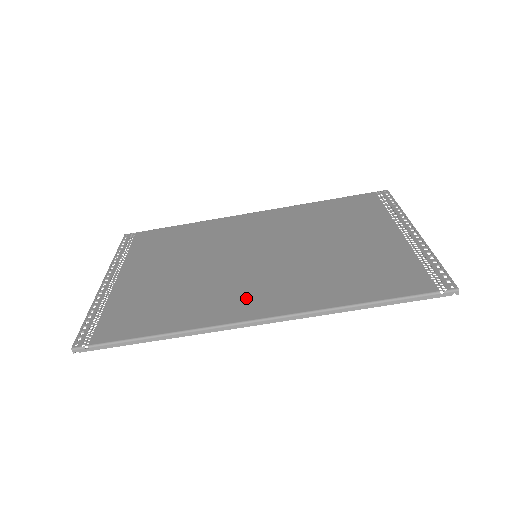
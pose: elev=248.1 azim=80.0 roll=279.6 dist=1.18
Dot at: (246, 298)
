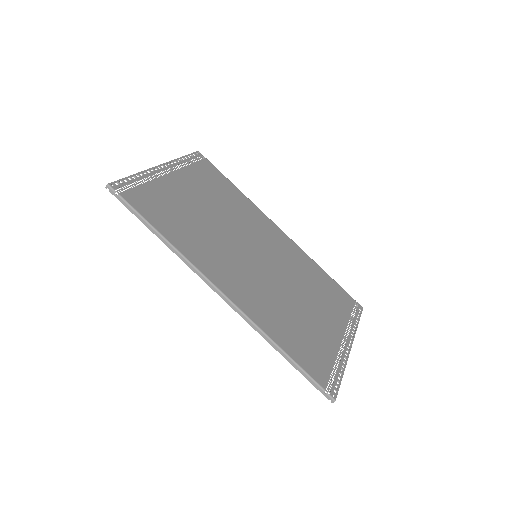
Dot at: (227, 272)
